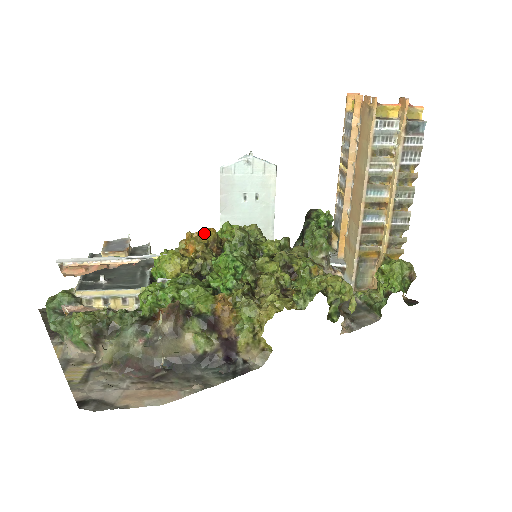
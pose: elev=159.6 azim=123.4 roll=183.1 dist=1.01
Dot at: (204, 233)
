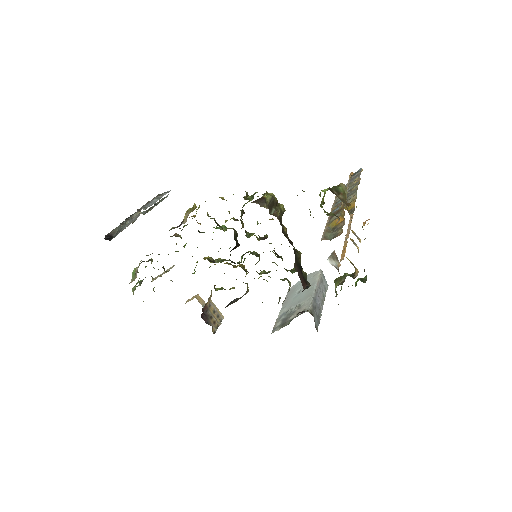
Dot at: occluded
